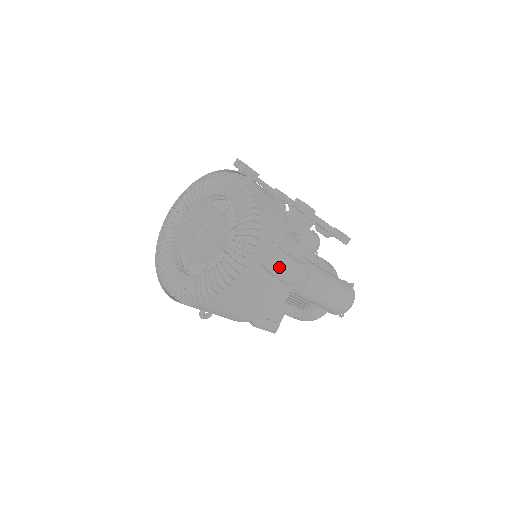
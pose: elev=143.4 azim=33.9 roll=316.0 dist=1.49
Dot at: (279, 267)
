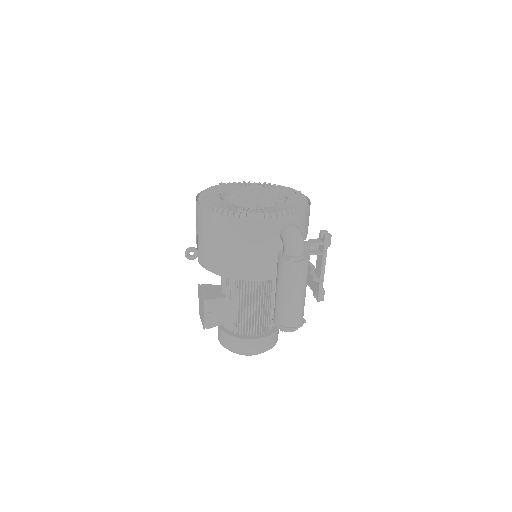
Dot at: (295, 234)
